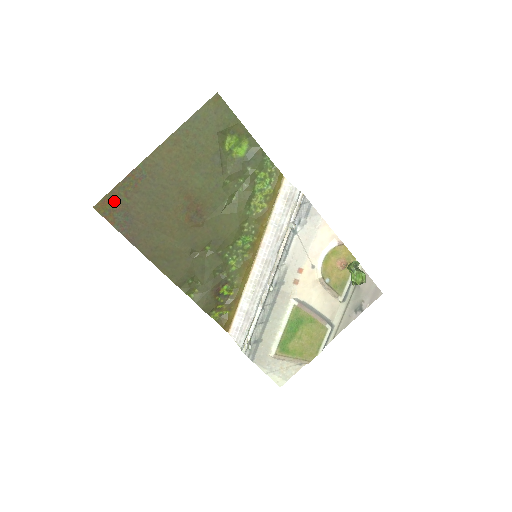
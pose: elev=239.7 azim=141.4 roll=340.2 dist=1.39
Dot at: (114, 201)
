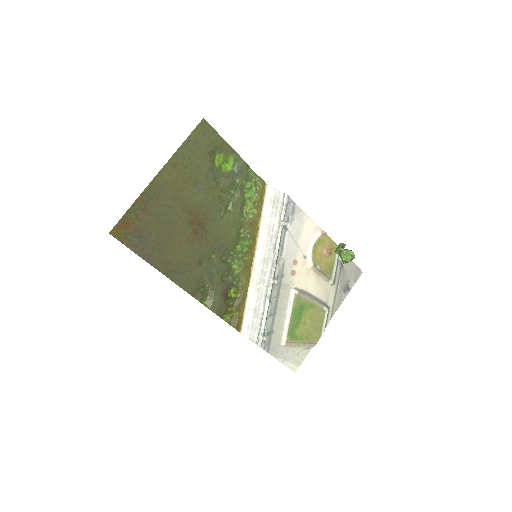
Dot at: (127, 225)
